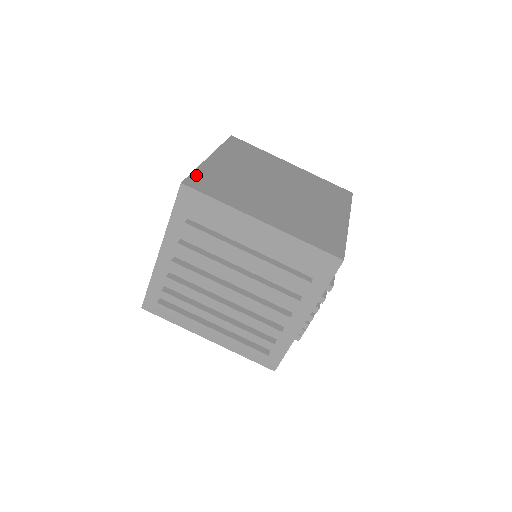
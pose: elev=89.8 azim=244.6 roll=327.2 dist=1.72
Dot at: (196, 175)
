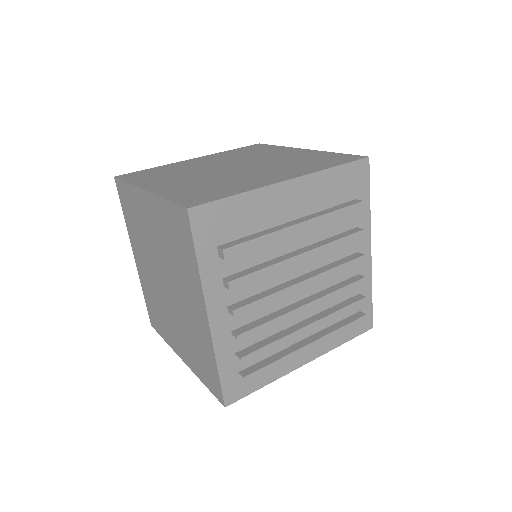
Dot at: (177, 199)
